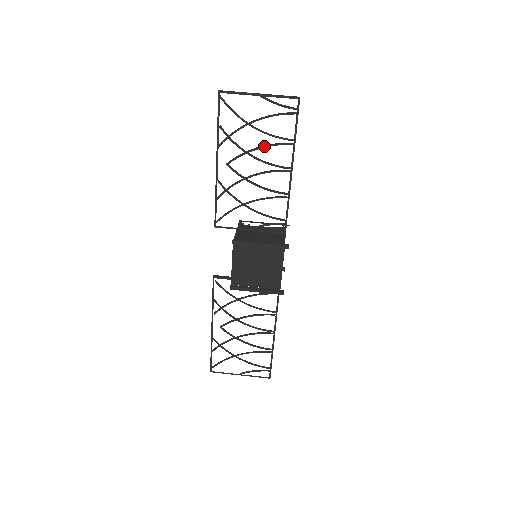
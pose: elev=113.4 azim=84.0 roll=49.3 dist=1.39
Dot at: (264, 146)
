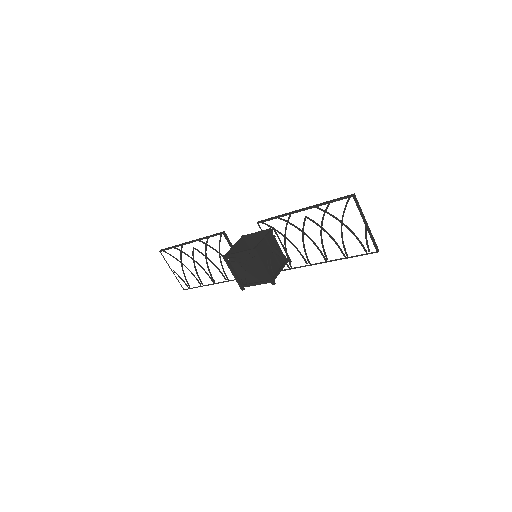
Dot at: (333, 238)
